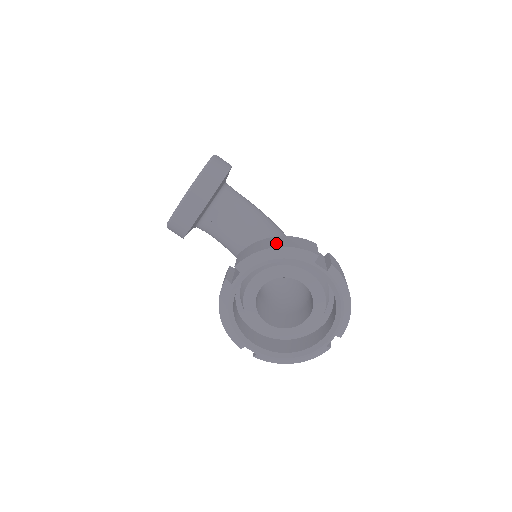
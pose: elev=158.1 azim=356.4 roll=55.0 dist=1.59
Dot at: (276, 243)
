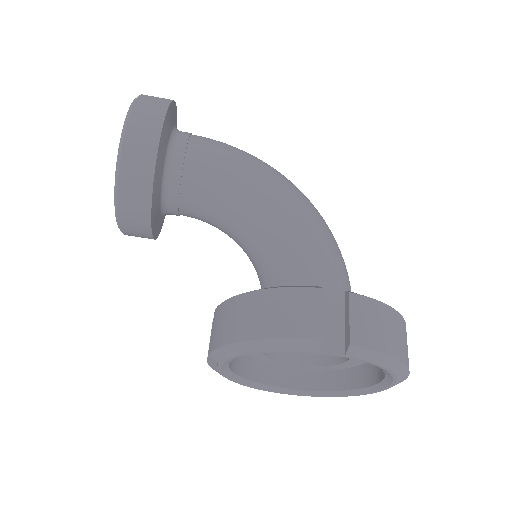
Dot at: (250, 323)
